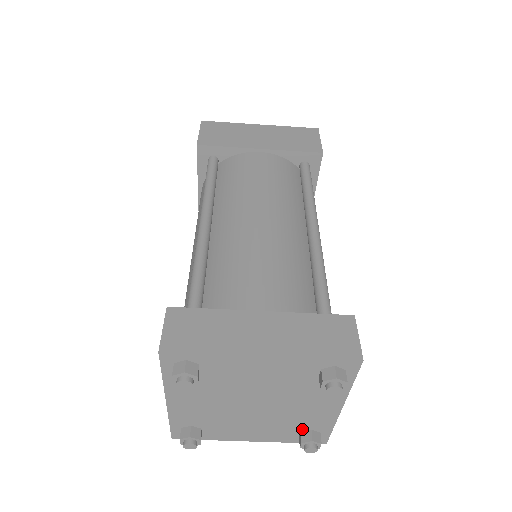
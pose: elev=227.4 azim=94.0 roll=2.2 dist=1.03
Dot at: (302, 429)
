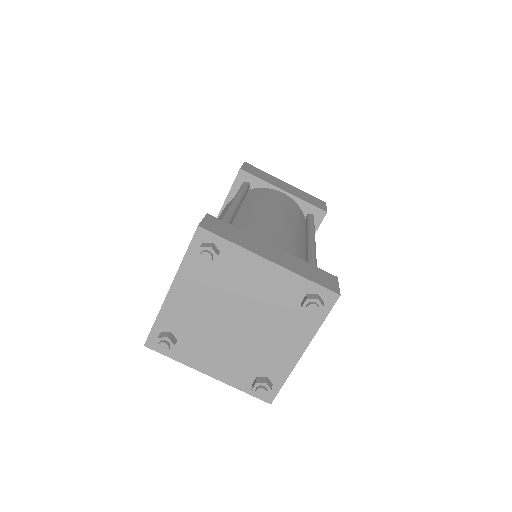
Dot at: (259, 373)
